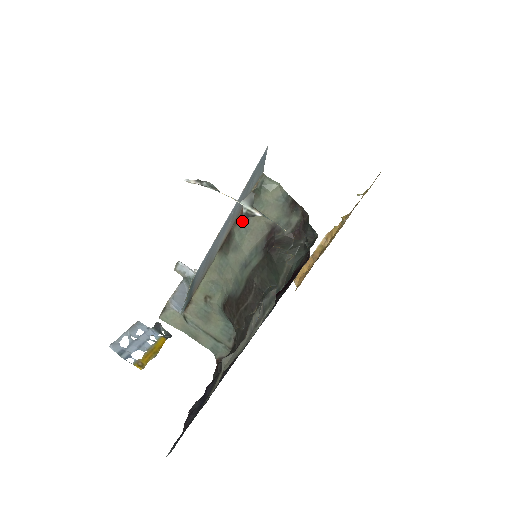
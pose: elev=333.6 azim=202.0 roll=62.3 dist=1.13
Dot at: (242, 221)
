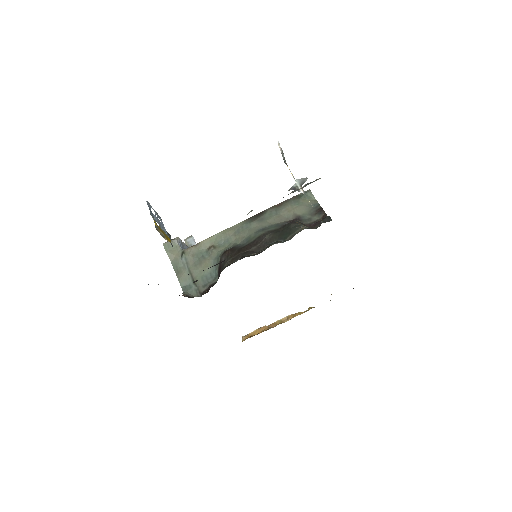
Dot at: (277, 208)
